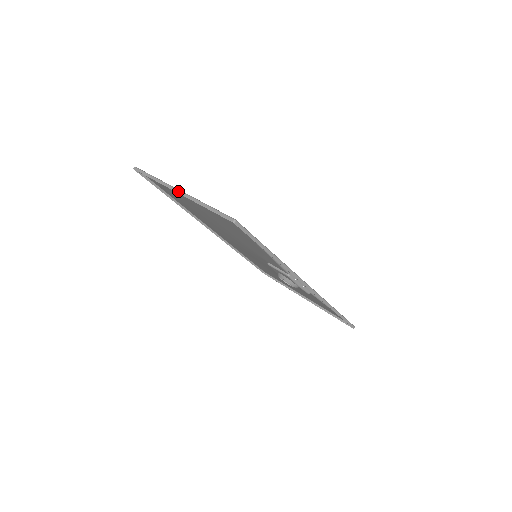
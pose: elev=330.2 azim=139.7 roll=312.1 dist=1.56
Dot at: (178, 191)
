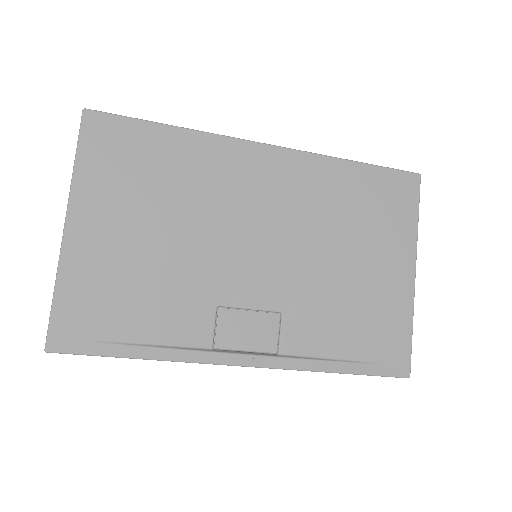
Dot at: (63, 230)
